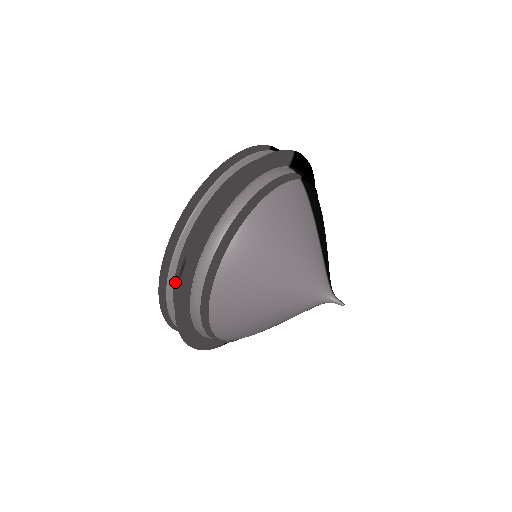
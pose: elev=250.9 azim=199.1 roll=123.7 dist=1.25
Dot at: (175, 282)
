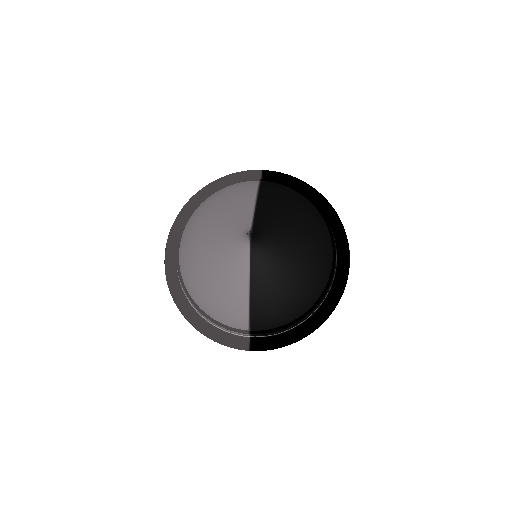
Dot at: occluded
